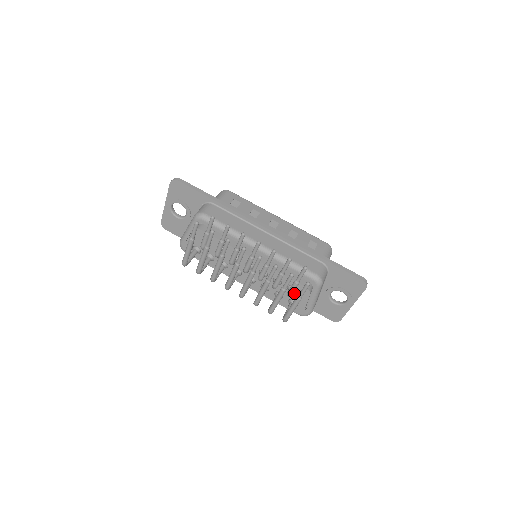
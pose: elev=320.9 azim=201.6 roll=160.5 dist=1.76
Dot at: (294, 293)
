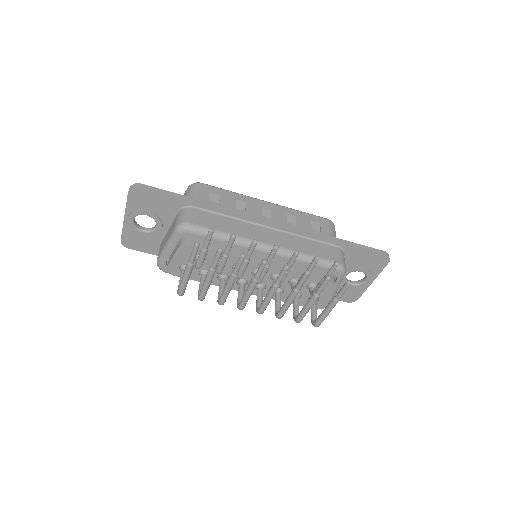
Dot at: occluded
